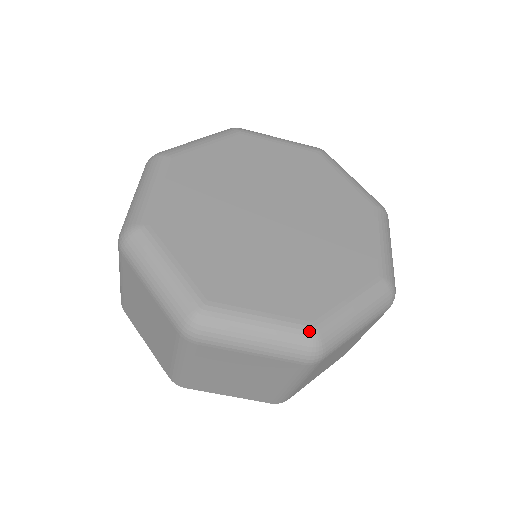
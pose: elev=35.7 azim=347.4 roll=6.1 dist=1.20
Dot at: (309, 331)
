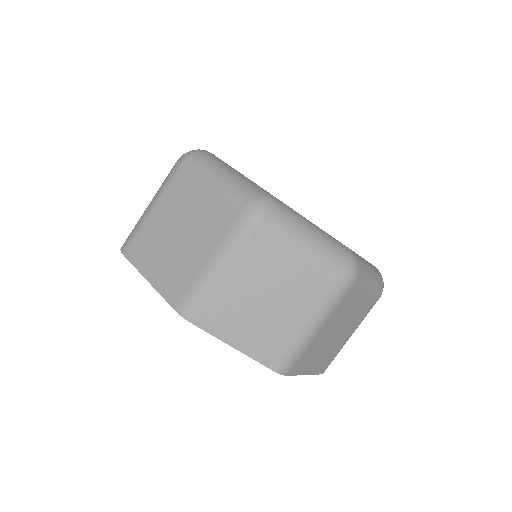
Dot at: (348, 249)
